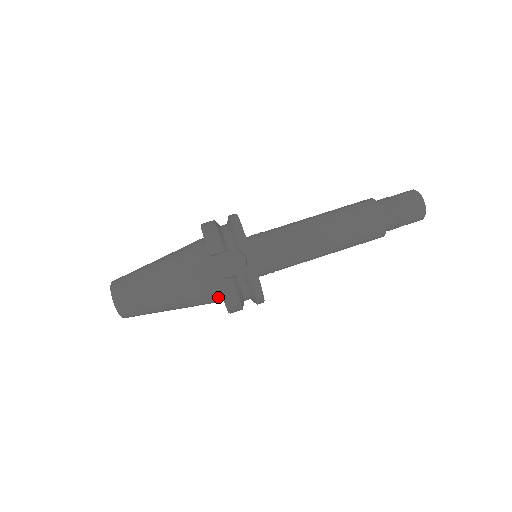
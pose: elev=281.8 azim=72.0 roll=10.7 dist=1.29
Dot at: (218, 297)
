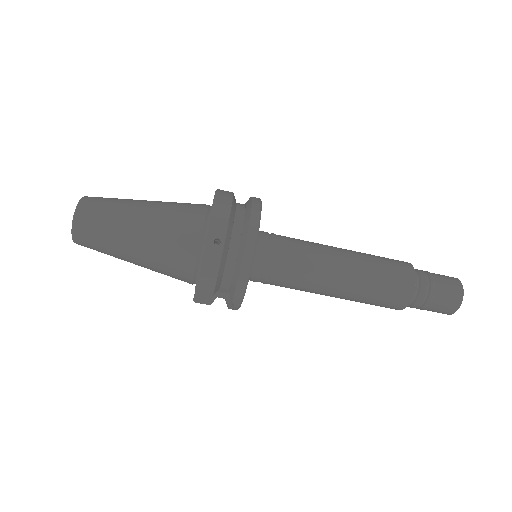
Dot at: occluded
